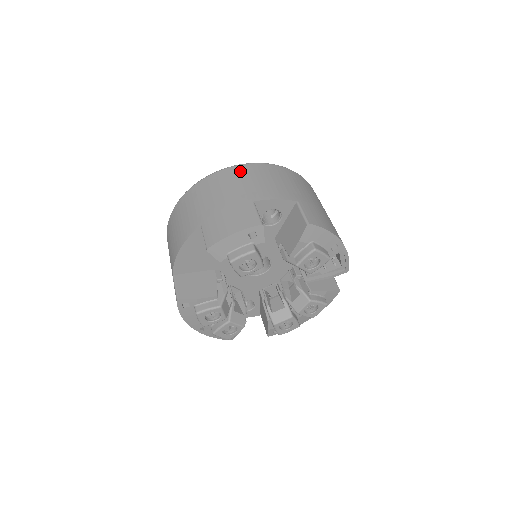
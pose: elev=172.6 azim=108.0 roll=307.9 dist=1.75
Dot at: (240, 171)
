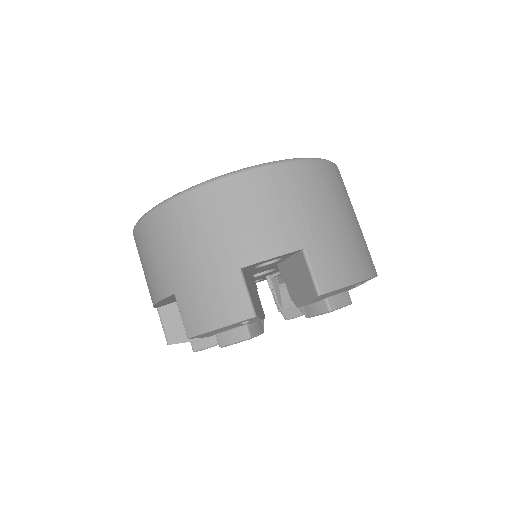
Dot at: (214, 198)
